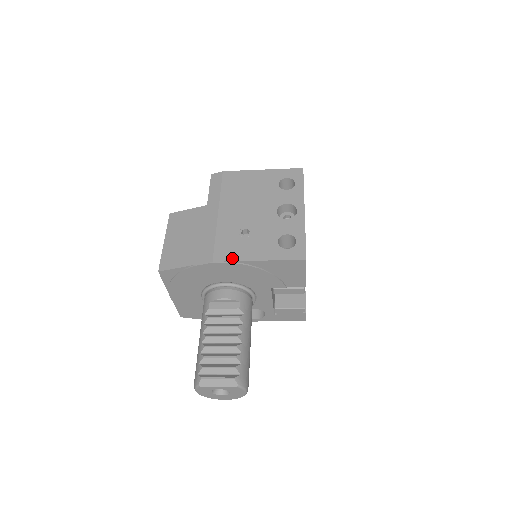
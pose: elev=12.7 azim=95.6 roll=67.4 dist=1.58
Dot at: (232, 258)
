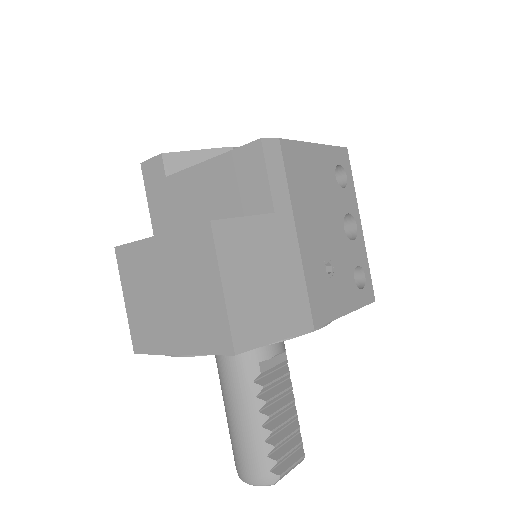
Dot at: (329, 317)
